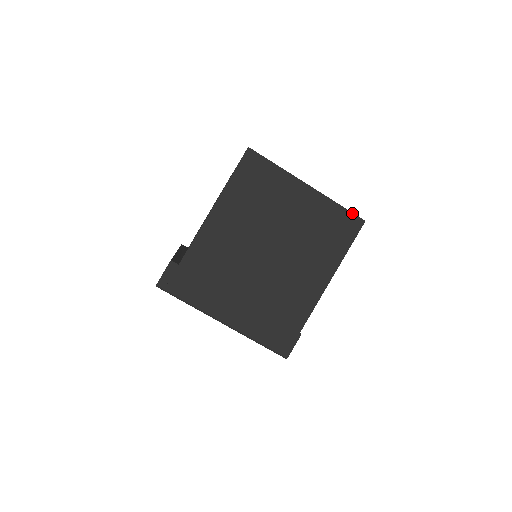
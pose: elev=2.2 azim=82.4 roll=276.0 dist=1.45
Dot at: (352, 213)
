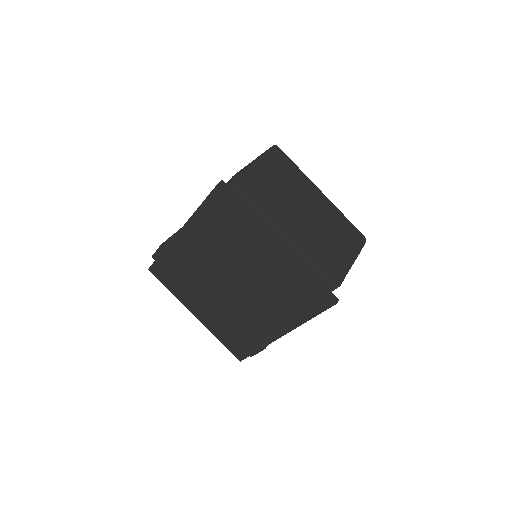
Dot at: (323, 290)
